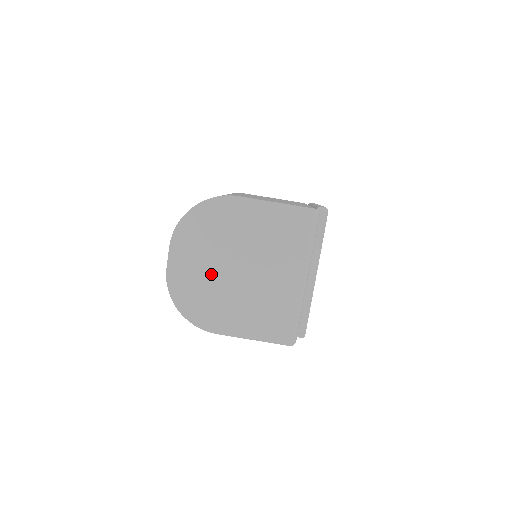
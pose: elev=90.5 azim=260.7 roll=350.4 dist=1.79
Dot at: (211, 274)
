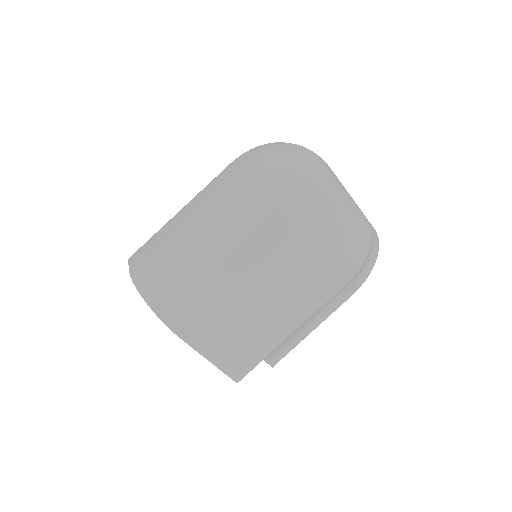
Dot at: occluded
